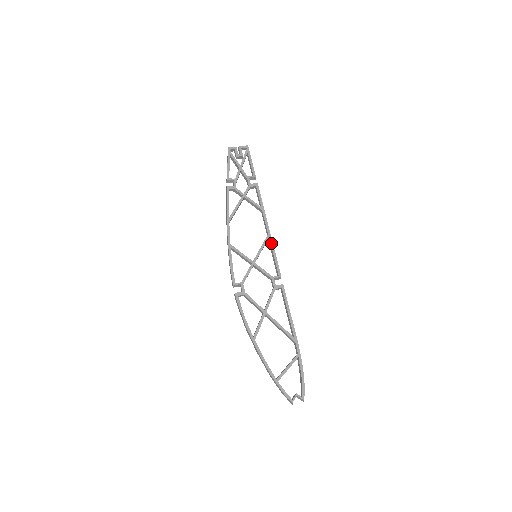
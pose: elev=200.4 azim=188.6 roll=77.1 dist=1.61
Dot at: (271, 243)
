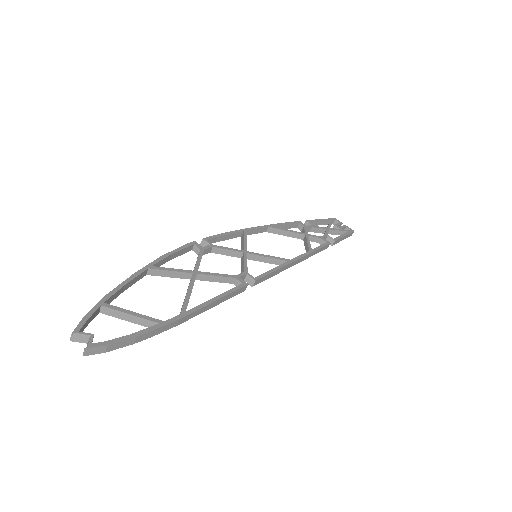
Dot at: (284, 264)
